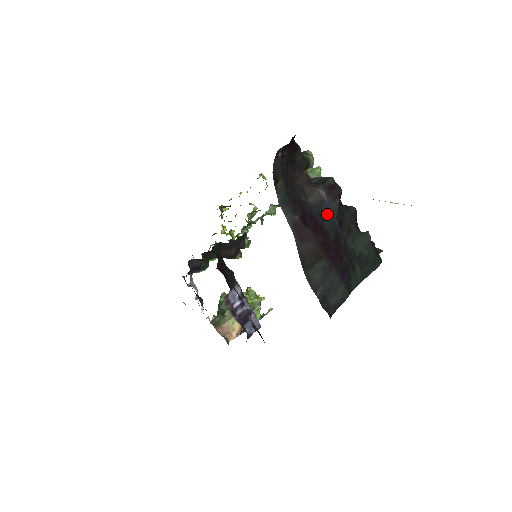
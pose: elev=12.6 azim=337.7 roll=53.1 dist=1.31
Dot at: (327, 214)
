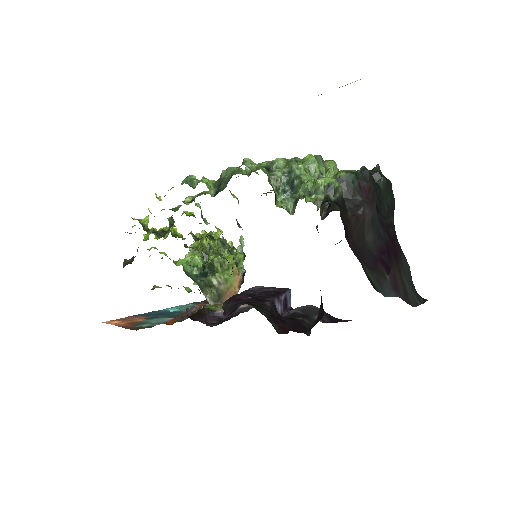
Dot at: (377, 223)
